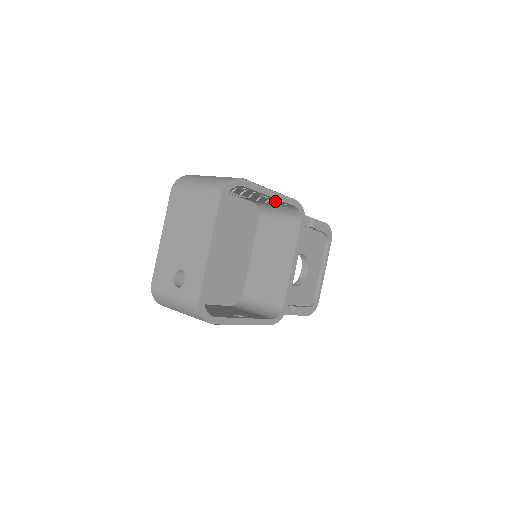
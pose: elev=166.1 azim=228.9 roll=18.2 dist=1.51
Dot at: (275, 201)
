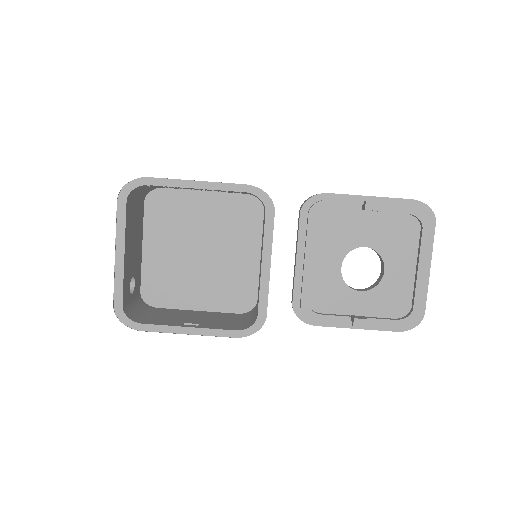
Dot at: occluded
